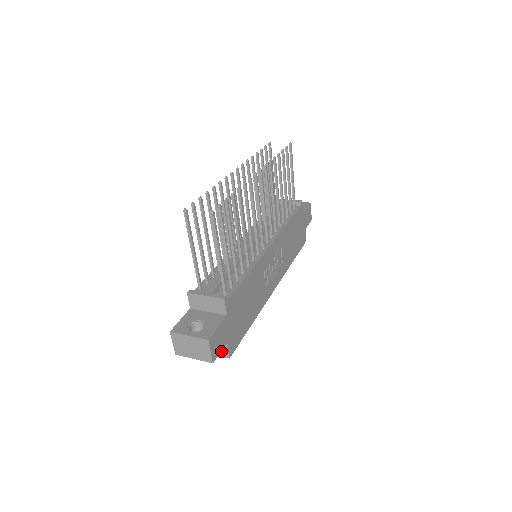
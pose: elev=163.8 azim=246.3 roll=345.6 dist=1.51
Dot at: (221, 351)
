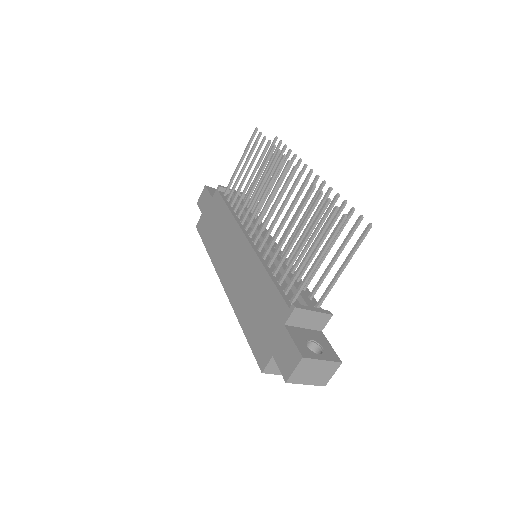
Dot at: occluded
